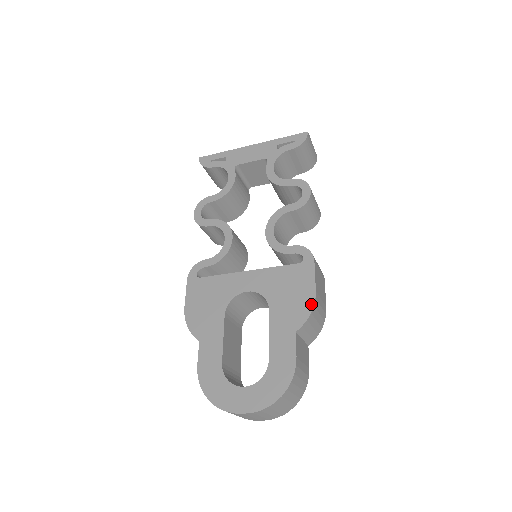
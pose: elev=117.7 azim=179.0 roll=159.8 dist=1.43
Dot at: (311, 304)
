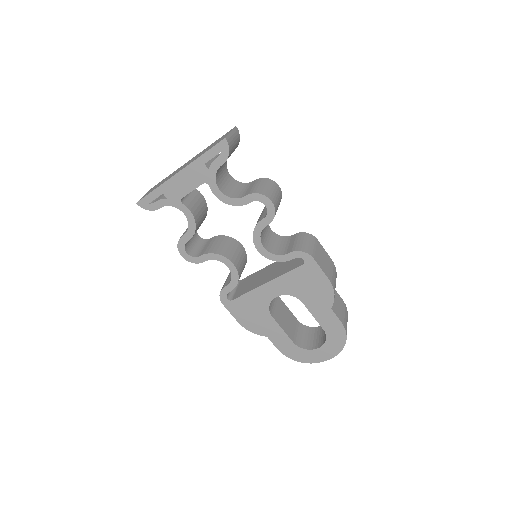
Dot at: (331, 289)
